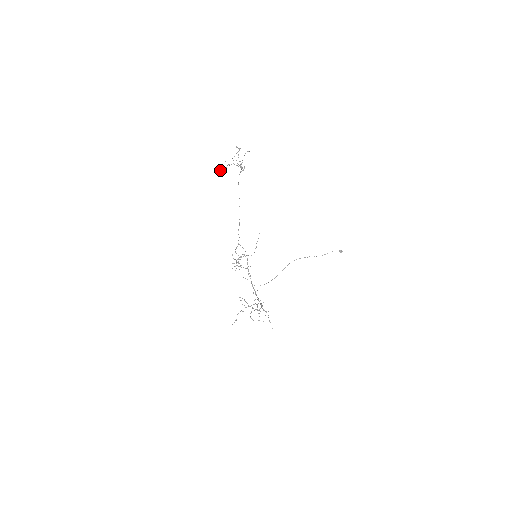
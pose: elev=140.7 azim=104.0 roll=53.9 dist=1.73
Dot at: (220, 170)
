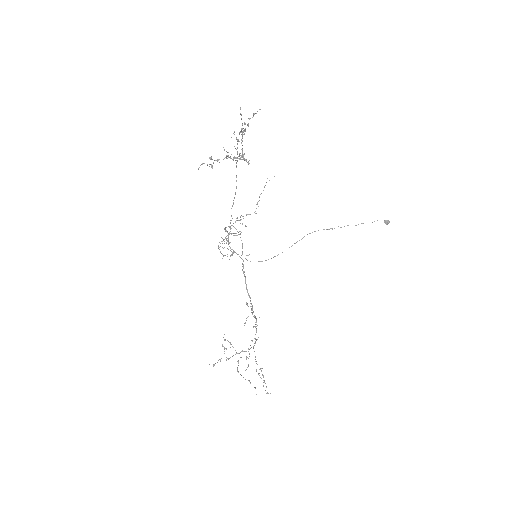
Dot at: occluded
